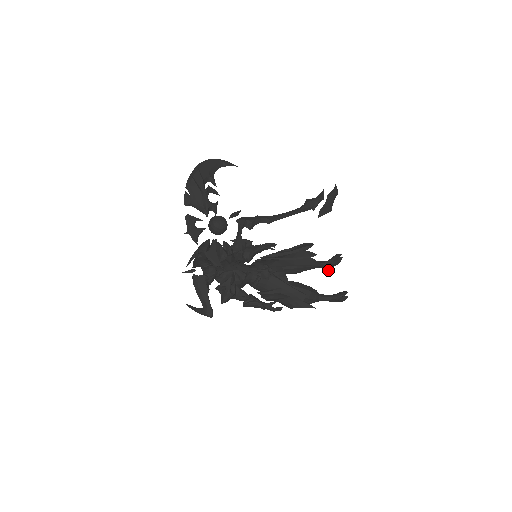
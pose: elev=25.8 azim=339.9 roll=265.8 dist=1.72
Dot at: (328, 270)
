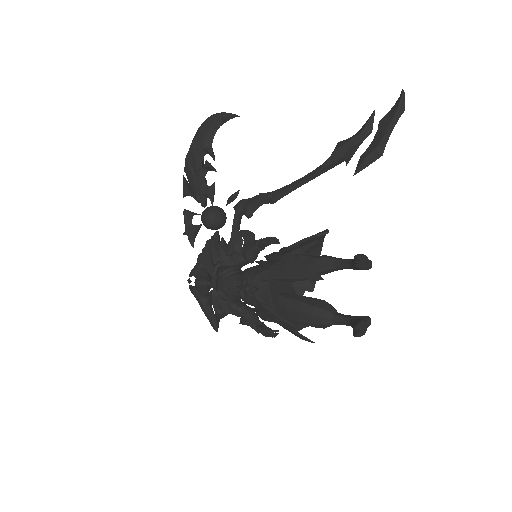
Dot at: (368, 269)
